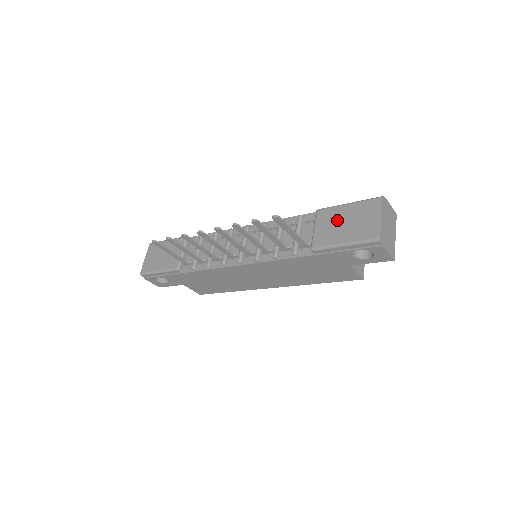
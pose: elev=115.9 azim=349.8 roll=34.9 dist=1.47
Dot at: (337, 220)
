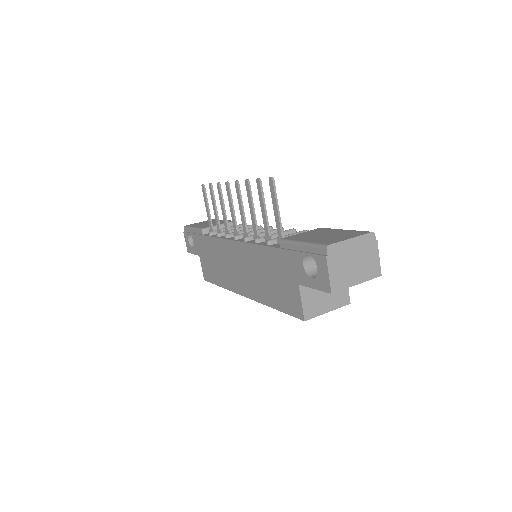
Dot at: (322, 233)
